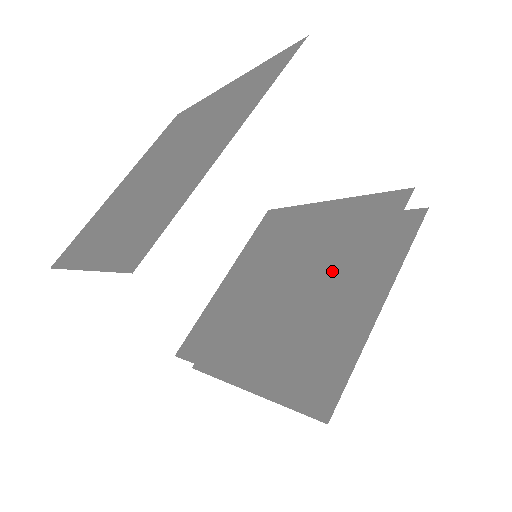
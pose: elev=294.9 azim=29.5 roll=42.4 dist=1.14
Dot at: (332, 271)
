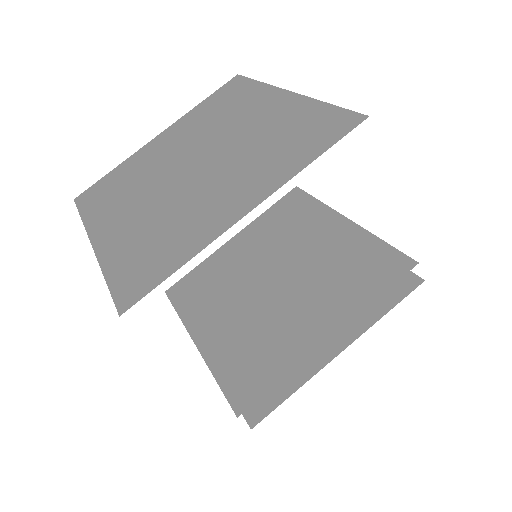
Dot at: (313, 302)
